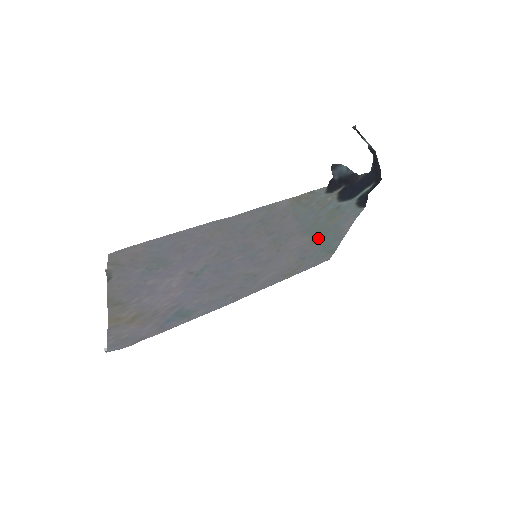
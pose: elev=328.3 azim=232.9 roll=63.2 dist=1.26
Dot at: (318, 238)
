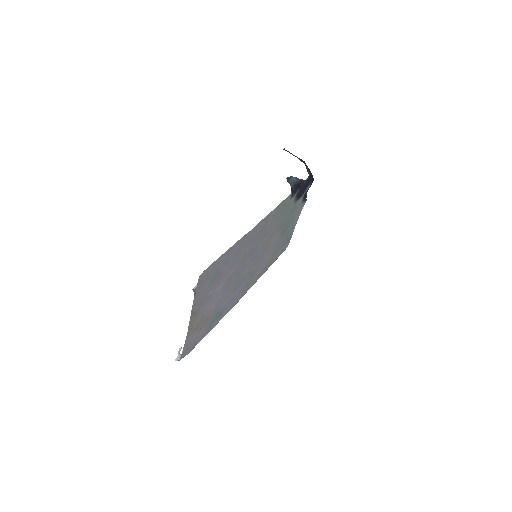
Dot at: (284, 232)
